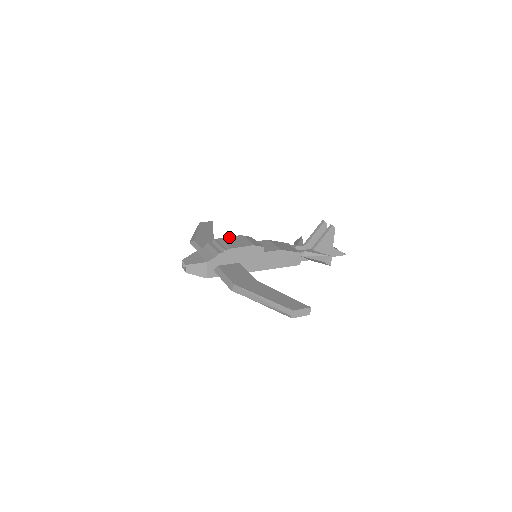
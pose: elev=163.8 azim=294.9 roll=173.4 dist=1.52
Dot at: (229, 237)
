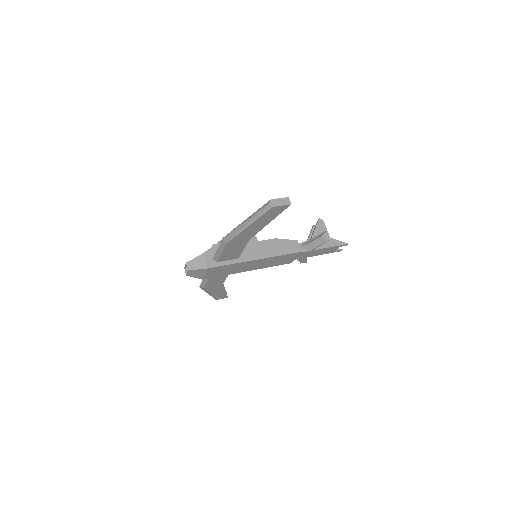
Dot at: occluded
